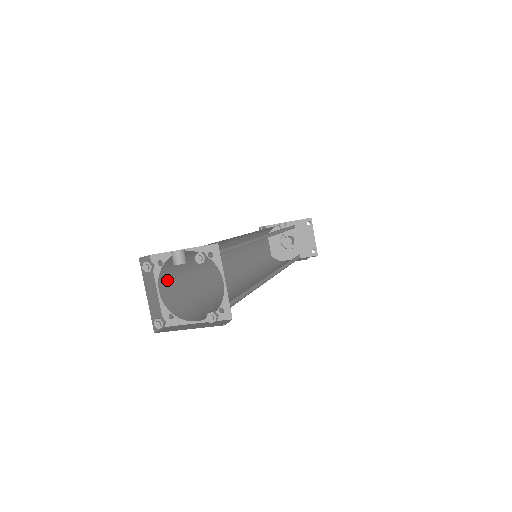
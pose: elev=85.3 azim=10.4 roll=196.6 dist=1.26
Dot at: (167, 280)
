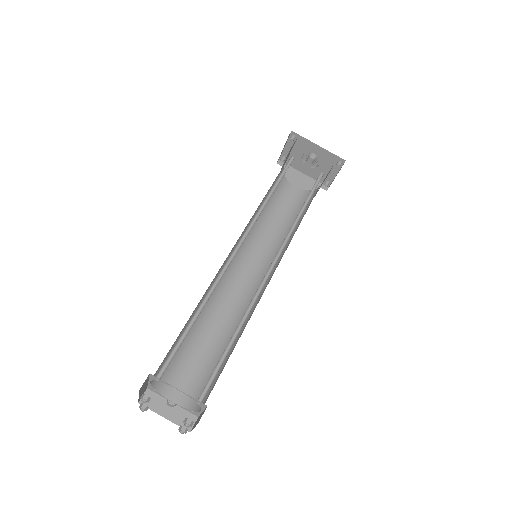
Dot at: (159, 366)
